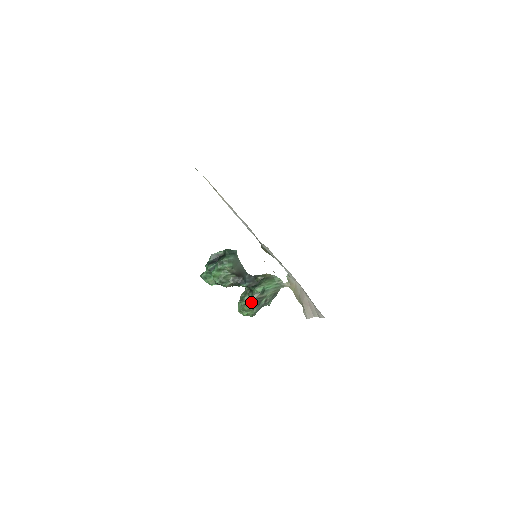
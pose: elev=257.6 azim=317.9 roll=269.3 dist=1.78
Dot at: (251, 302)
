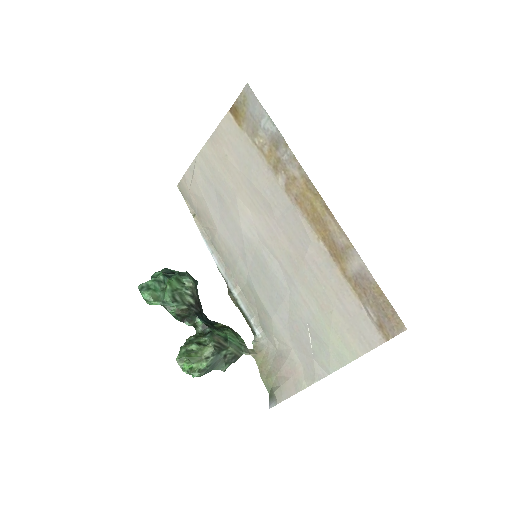
Dot at: (208, 344)
